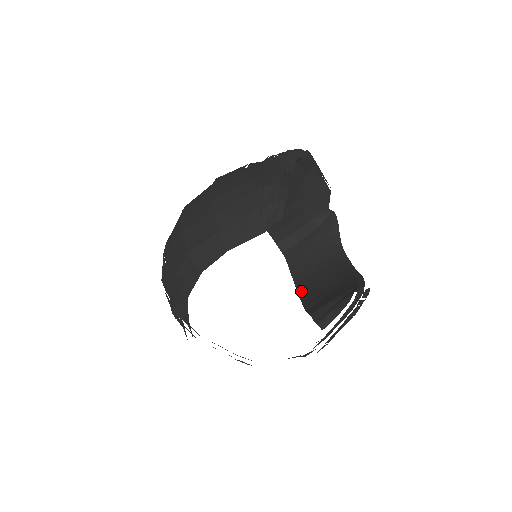
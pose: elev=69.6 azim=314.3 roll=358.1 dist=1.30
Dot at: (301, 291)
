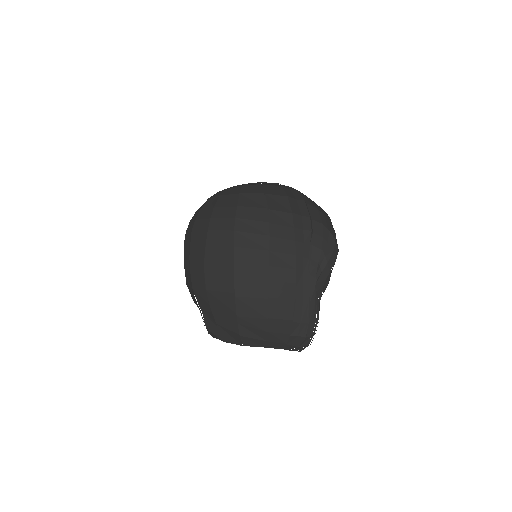
Dot at: occluded
